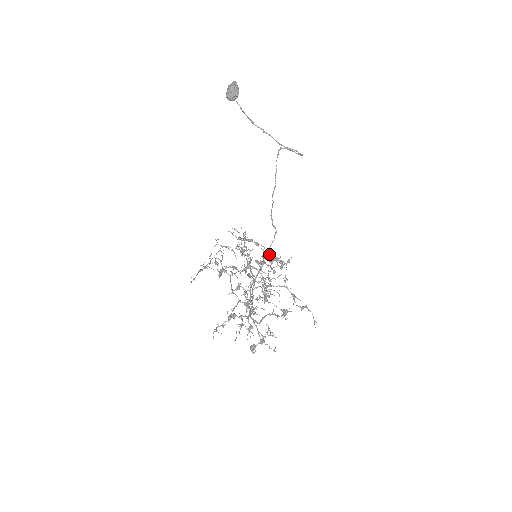
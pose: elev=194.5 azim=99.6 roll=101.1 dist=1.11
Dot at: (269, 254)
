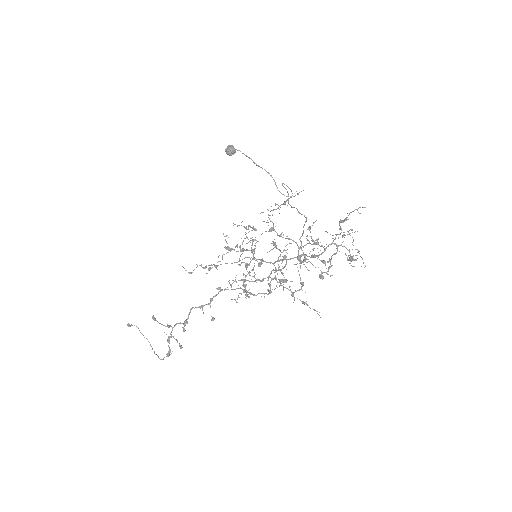
Dot at: (235, 281)
